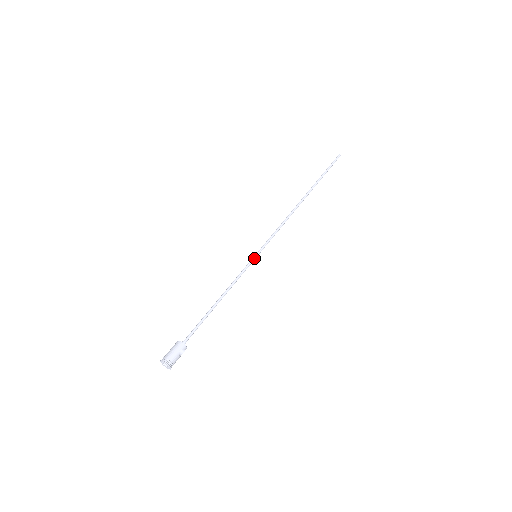
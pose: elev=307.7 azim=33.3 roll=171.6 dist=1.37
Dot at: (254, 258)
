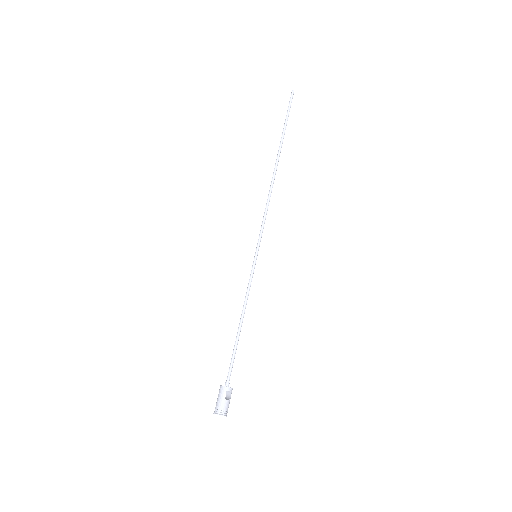
Dot at: (254, 260)
